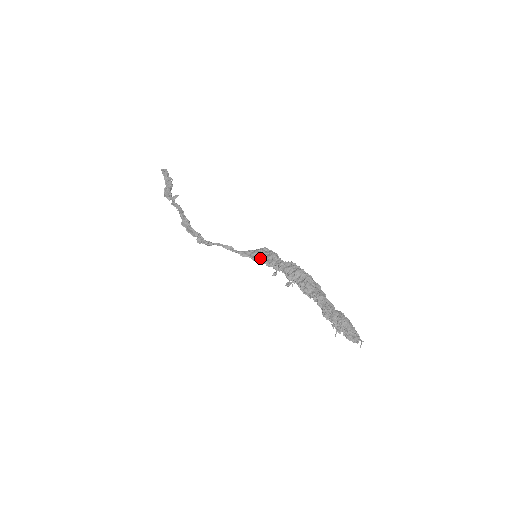
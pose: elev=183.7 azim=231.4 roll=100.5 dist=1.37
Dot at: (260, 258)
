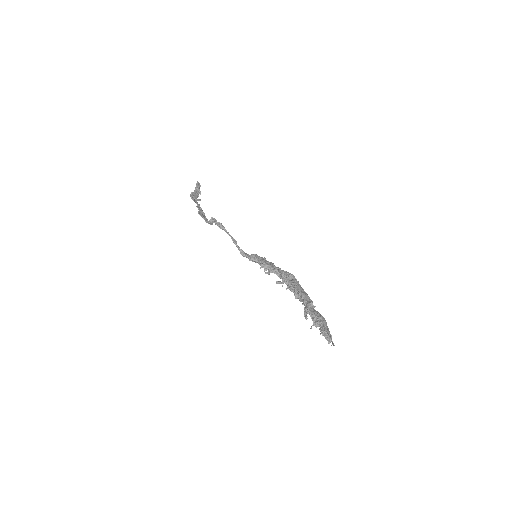
Dot at: (258, 259)
